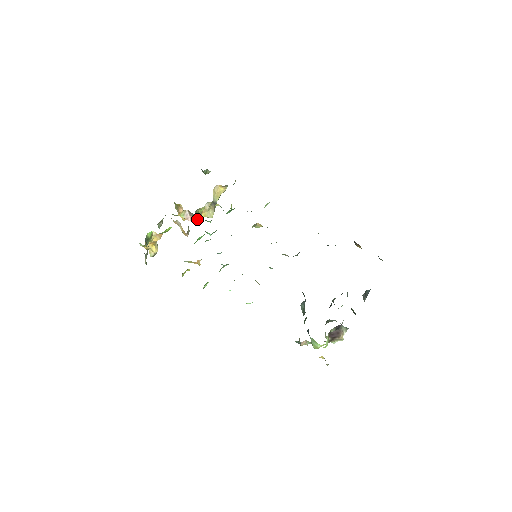
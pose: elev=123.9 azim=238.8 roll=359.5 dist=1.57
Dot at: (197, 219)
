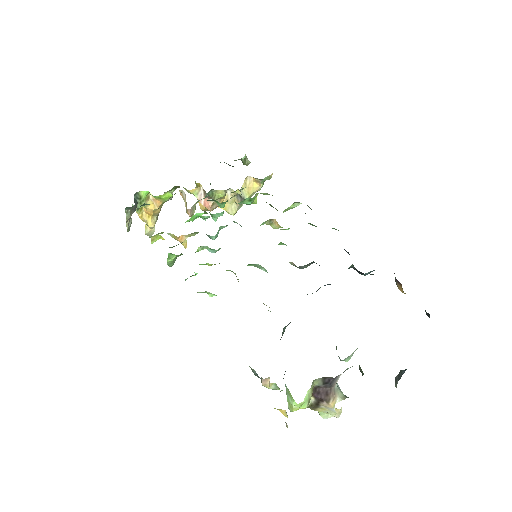
Dot at: (212, 205)
